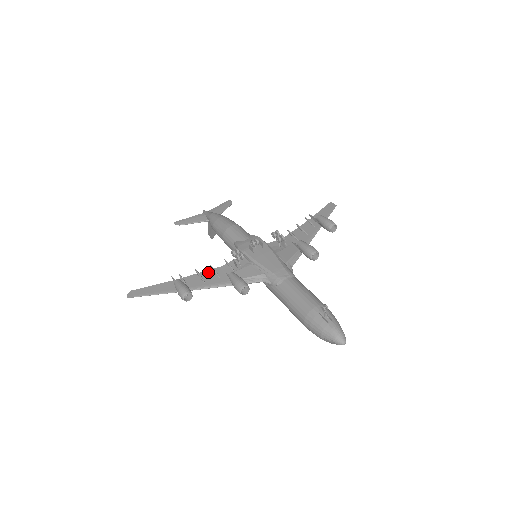
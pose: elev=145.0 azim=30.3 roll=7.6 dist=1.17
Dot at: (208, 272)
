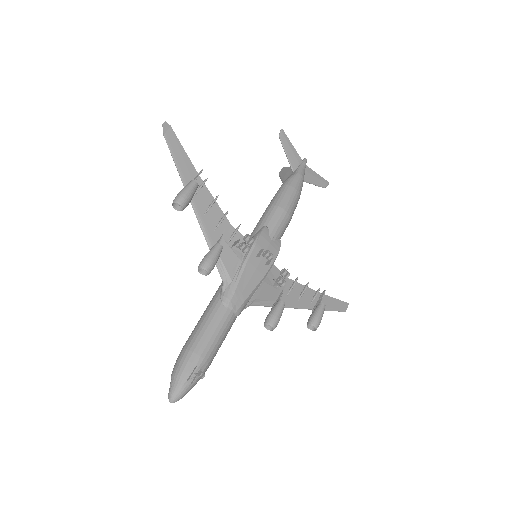
Dot at: (219, 212)
